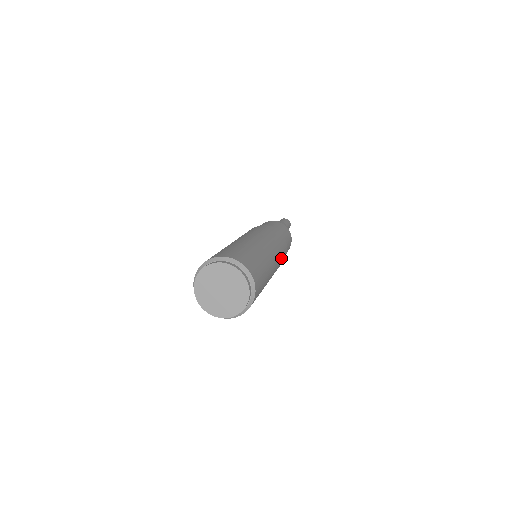
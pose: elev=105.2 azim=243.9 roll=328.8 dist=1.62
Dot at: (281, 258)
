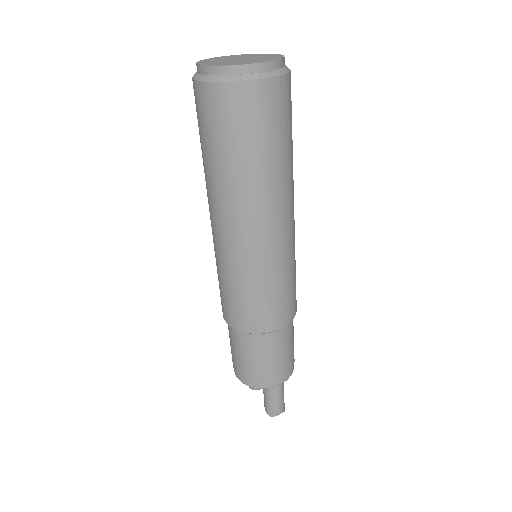
Dot at: (294, 270)
